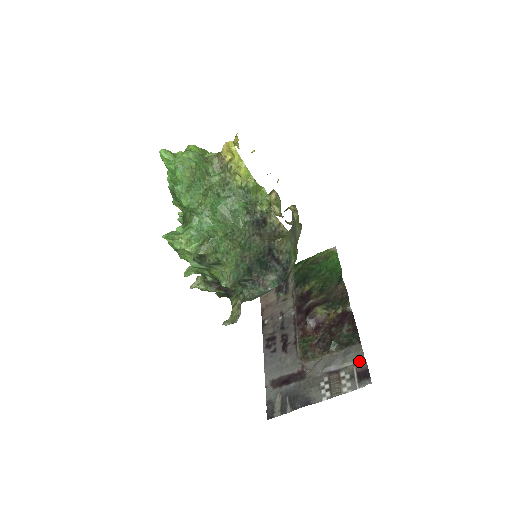
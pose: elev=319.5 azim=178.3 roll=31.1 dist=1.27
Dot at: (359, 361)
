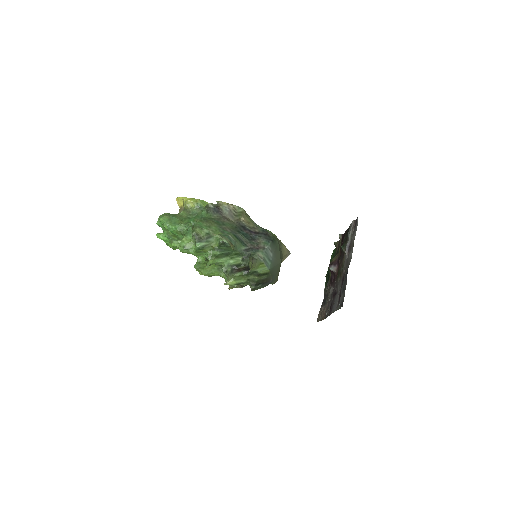
Dot at: (352, 225)
